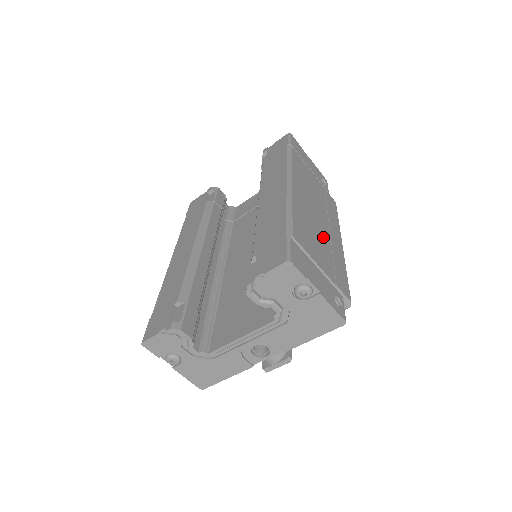
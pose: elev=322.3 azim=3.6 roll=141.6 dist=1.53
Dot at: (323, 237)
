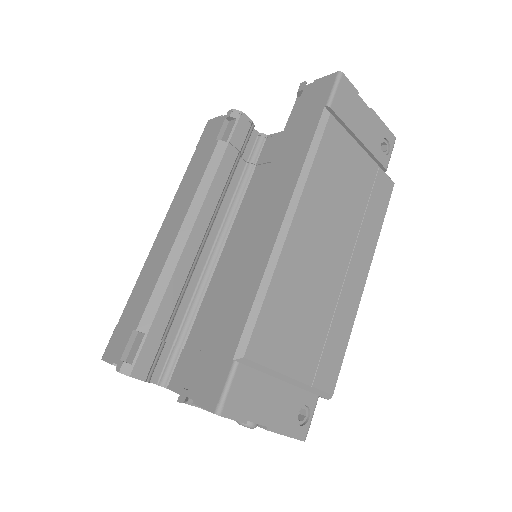
Dot at: (323, 299)
